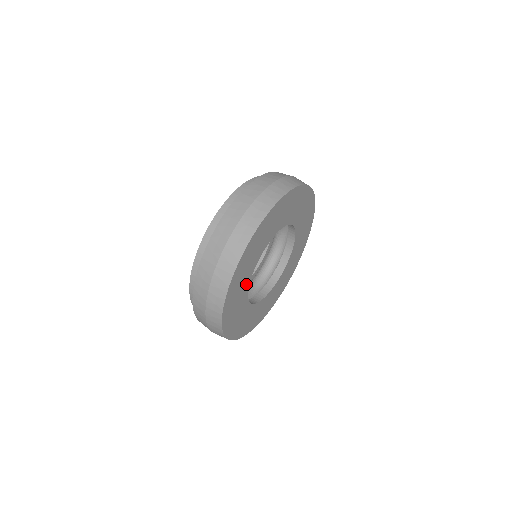
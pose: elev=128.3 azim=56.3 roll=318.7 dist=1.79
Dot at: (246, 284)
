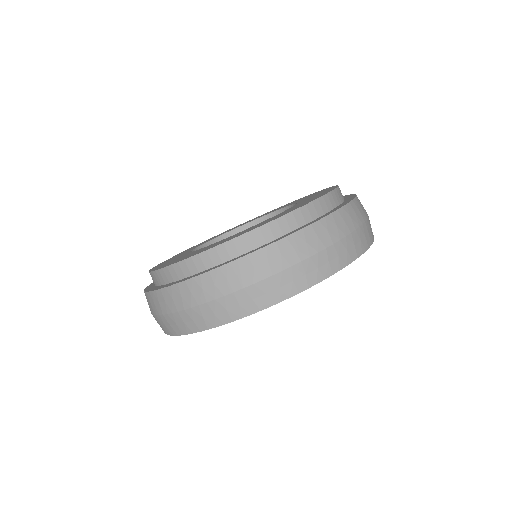
Dot at: occluded
